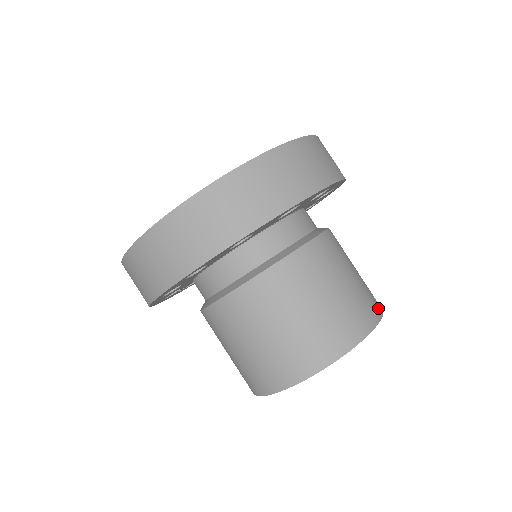
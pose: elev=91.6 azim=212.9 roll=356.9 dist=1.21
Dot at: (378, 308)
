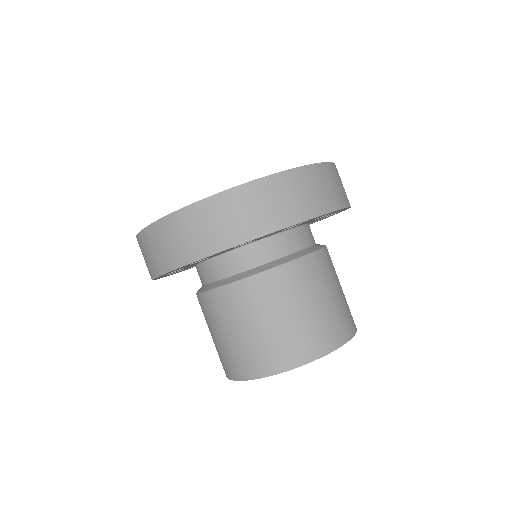
Dot at: (334, 341)
